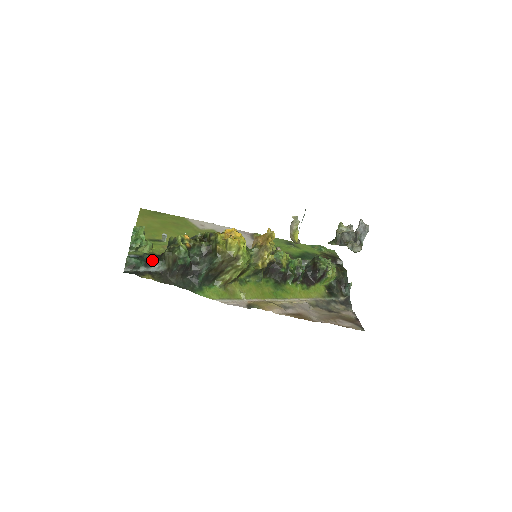
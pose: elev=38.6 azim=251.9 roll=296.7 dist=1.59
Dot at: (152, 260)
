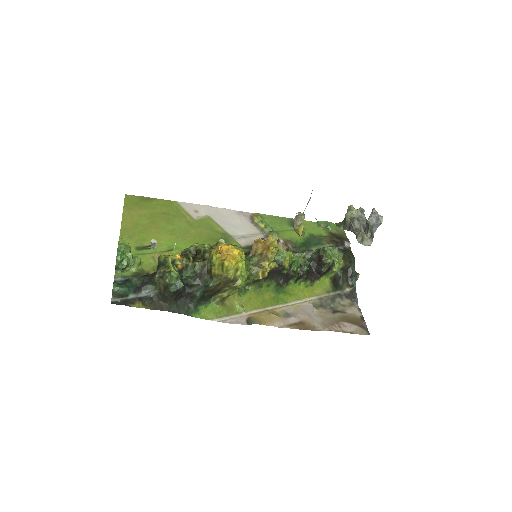
Dot at: (141, 284)
